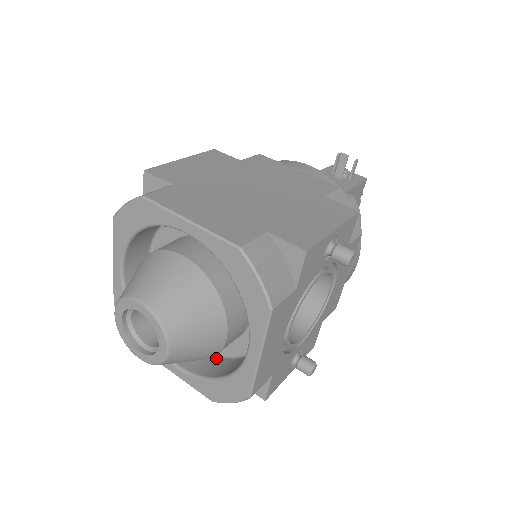
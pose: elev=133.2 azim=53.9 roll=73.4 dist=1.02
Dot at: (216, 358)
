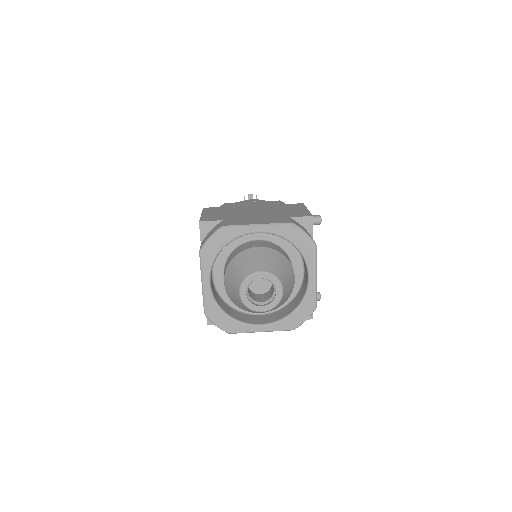
Dot at: (277, 312)
